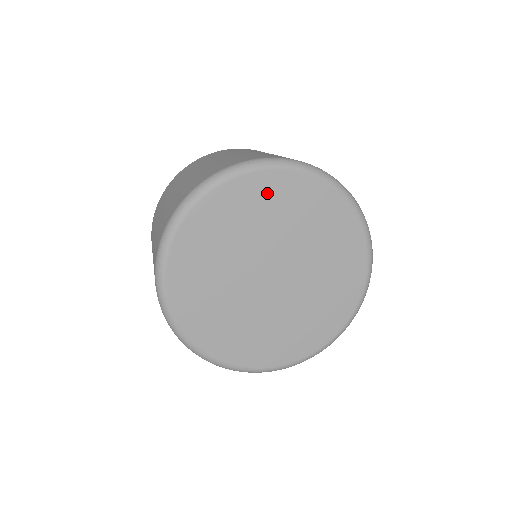
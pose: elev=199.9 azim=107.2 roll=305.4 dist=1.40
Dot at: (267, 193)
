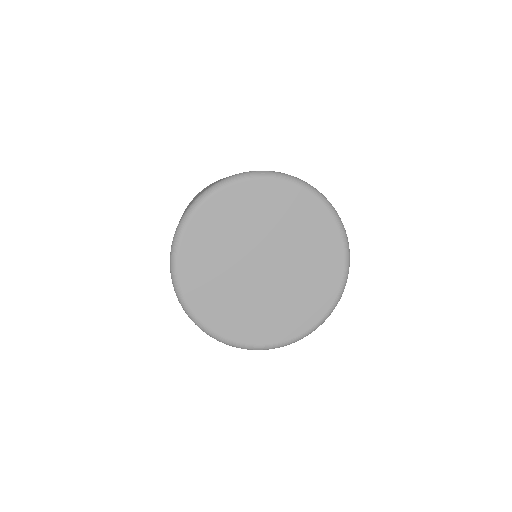
Dot at: (245, 200)
